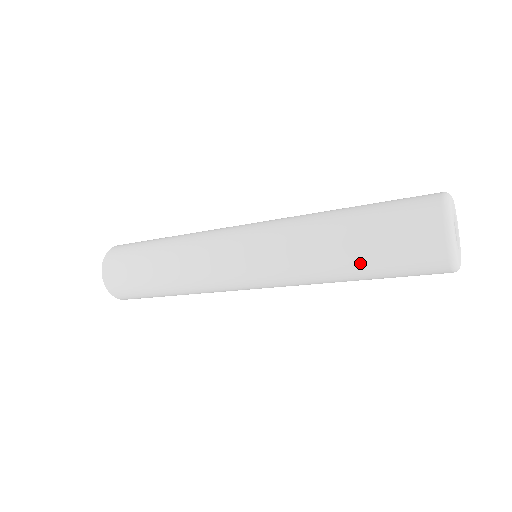
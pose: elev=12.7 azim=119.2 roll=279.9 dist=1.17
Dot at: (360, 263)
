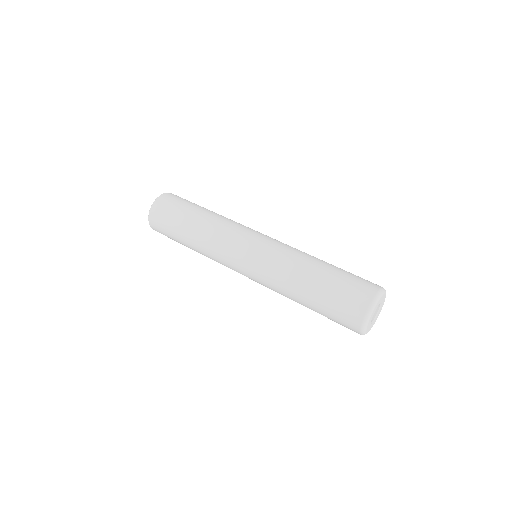
Dot at: (312, 308)
